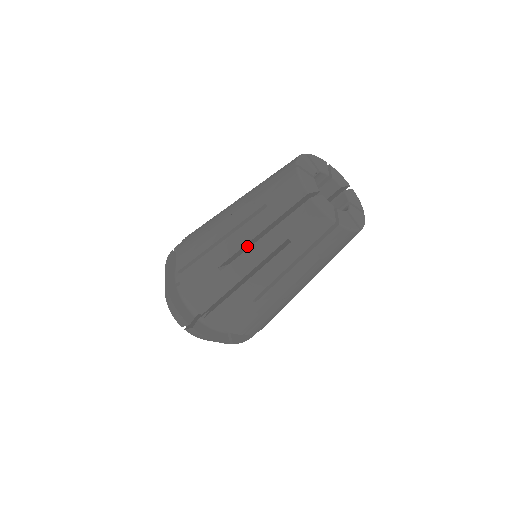
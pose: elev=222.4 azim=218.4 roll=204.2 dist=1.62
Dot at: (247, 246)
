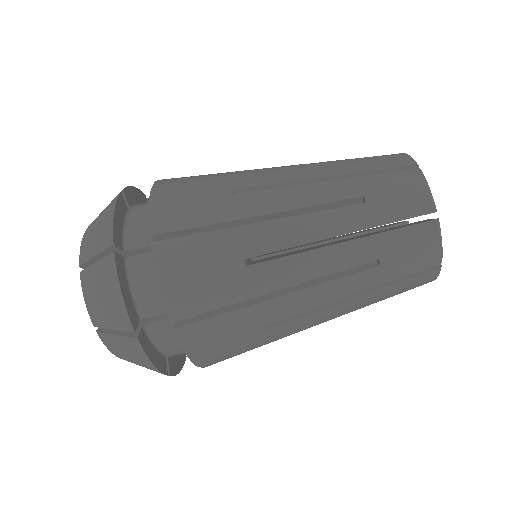
Dot at: occluded
